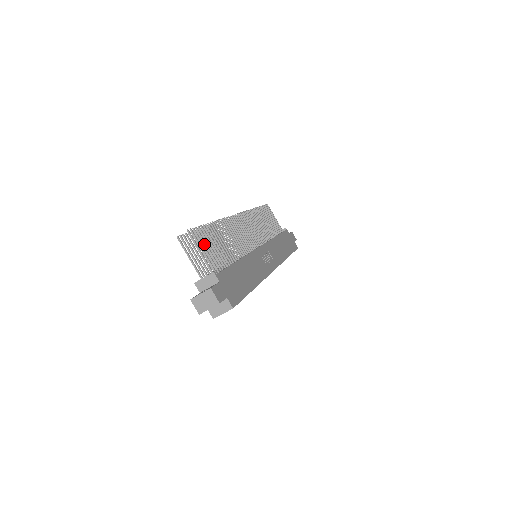
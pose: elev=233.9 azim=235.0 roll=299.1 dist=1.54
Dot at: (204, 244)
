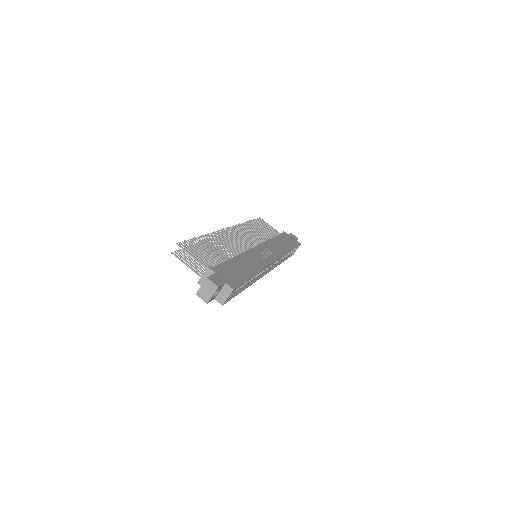
Dot at: occluded
